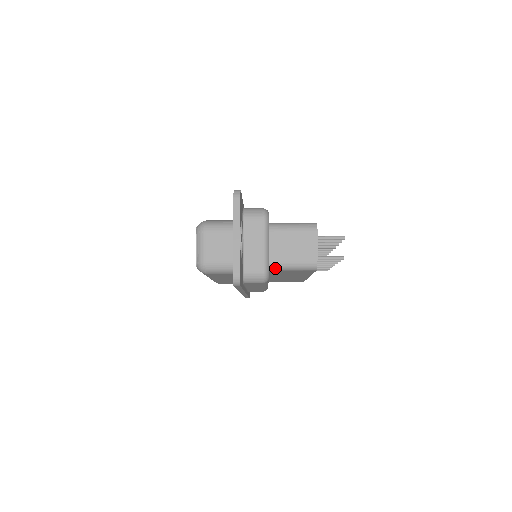
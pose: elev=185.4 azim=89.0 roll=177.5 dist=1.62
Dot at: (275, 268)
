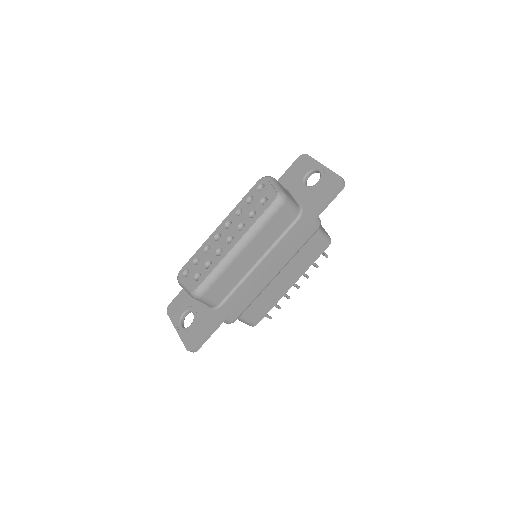
Dot at: occluded
